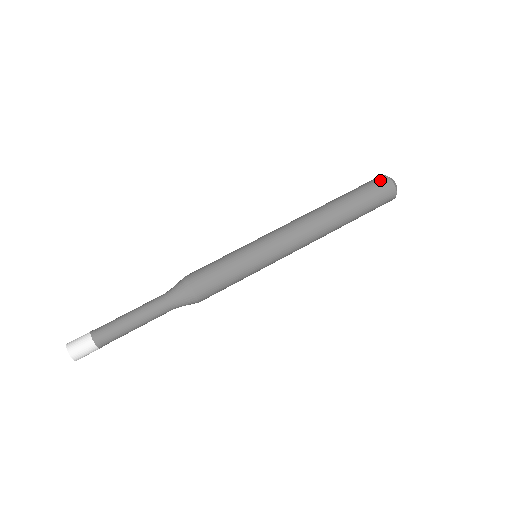
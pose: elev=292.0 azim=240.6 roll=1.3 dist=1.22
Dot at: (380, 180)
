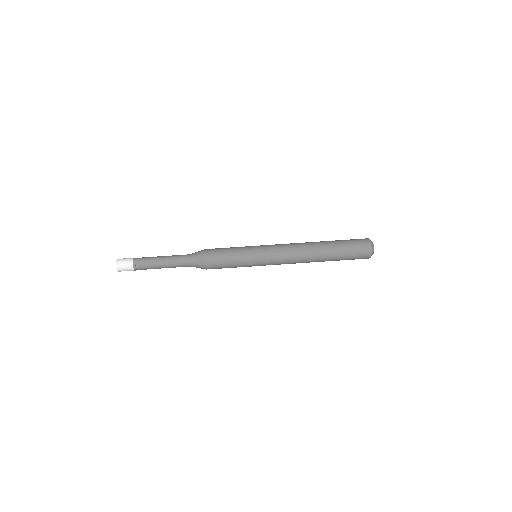
Dot at: (365, 247)
